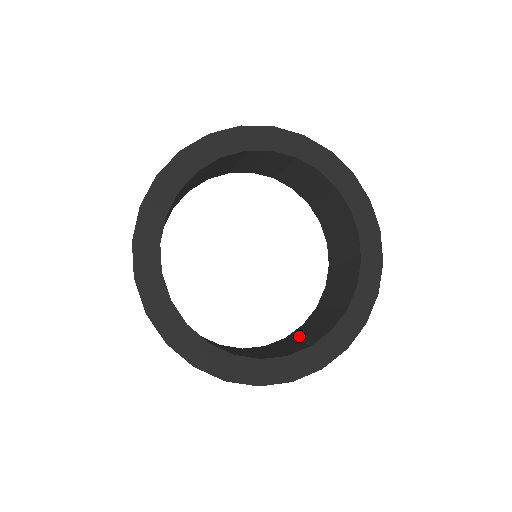
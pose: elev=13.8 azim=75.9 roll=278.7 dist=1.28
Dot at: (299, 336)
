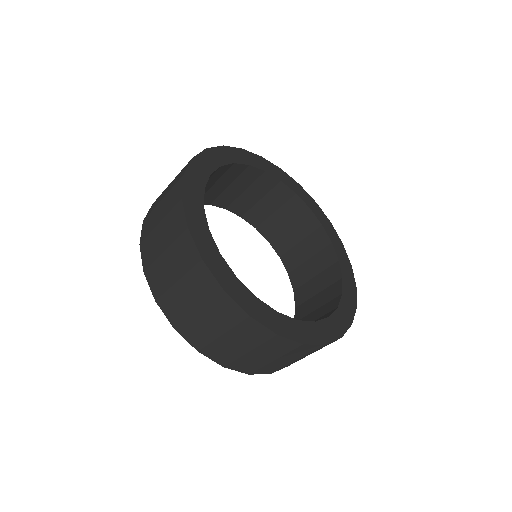
Dot at: occluded
